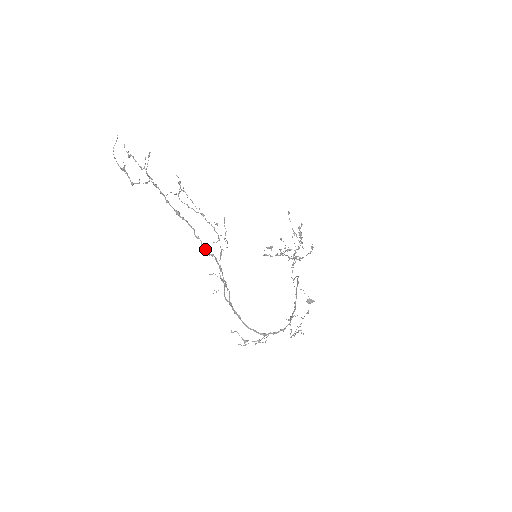
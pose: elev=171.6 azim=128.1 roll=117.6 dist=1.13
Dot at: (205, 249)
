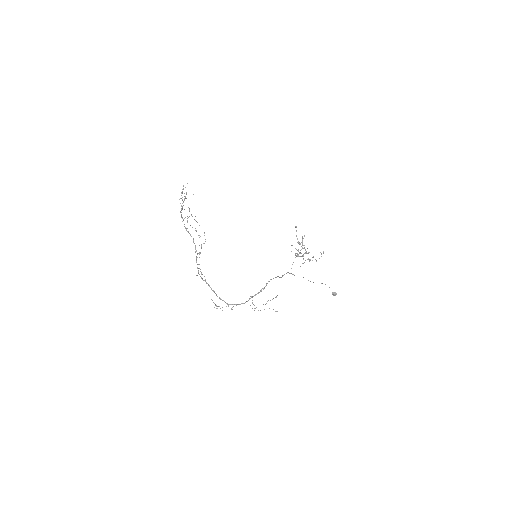
Dot at: (196, 250)
